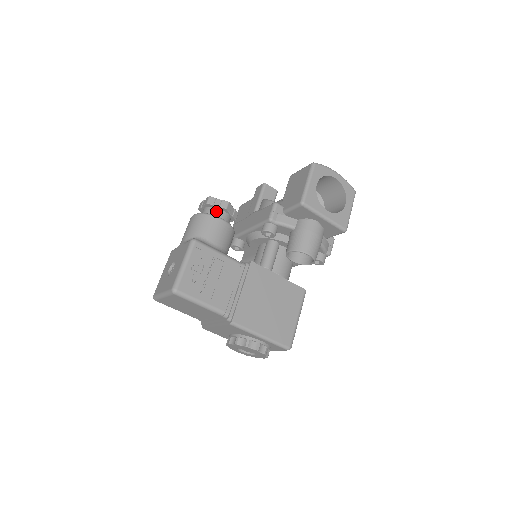
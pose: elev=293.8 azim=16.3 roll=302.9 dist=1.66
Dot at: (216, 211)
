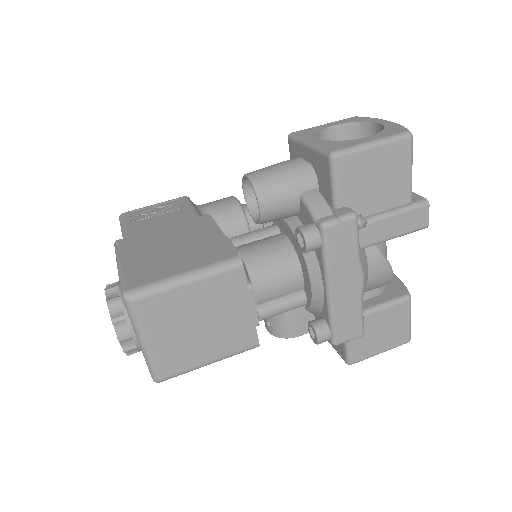
Dot at: occluded
